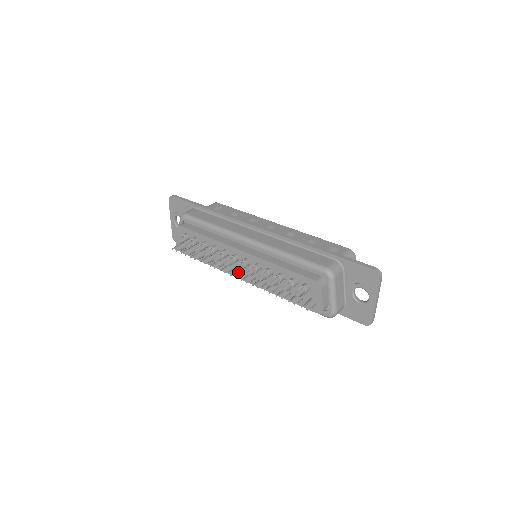
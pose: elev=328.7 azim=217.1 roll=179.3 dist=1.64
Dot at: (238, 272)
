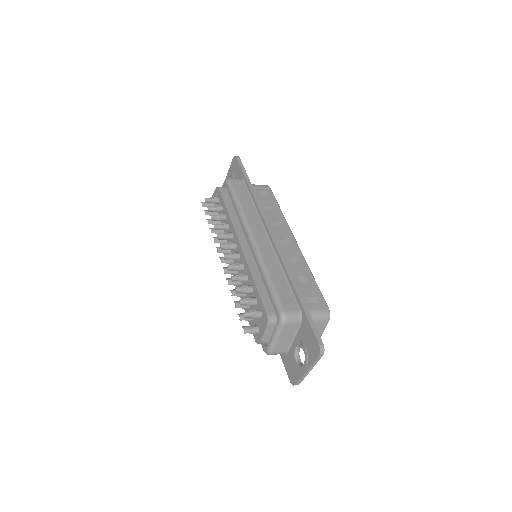
Dot at: occluded
